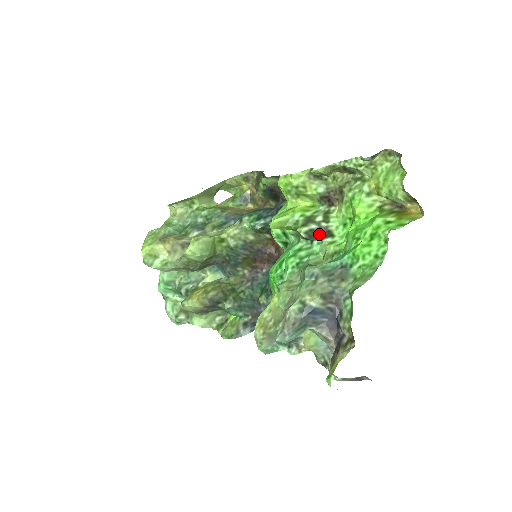
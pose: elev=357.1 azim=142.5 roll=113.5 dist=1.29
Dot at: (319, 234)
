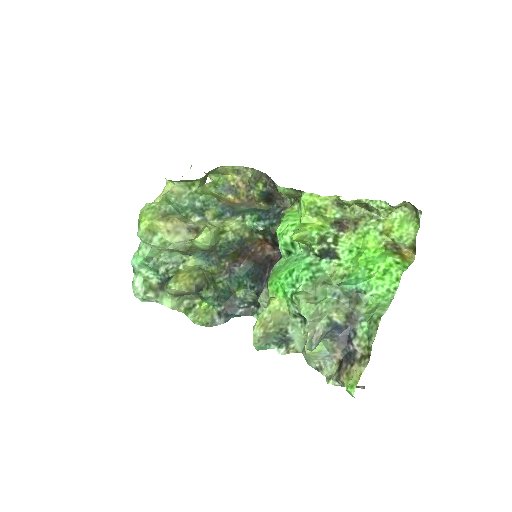
Dot at: (327, 254)
